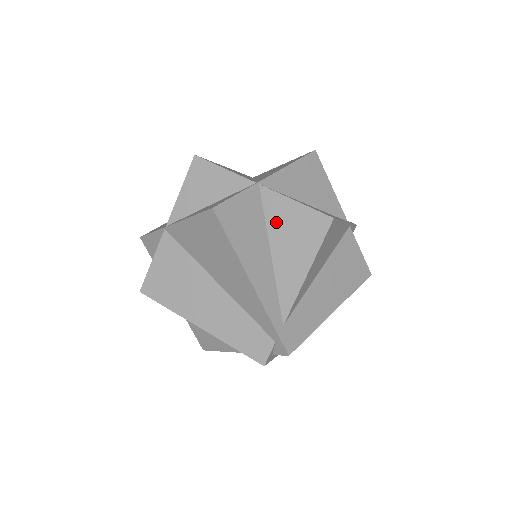
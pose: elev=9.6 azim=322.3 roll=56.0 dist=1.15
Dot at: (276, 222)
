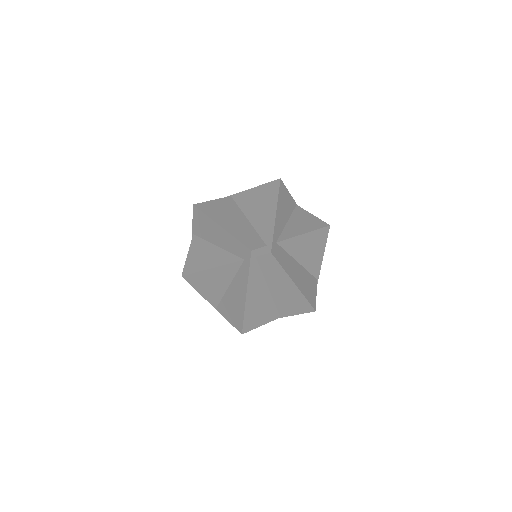
Dot at: (298, 216)
